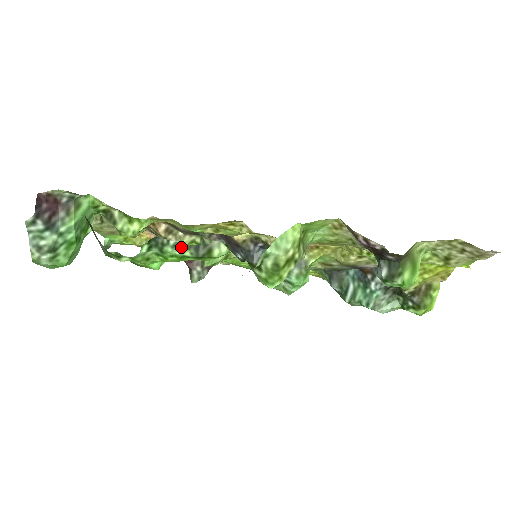
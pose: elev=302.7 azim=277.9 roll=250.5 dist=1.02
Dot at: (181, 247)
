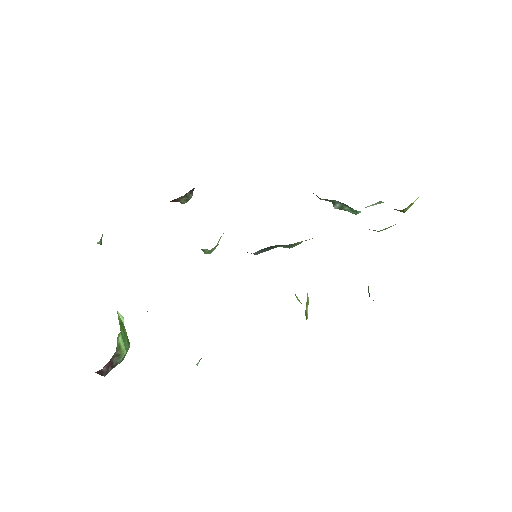
Dot at: occluded
